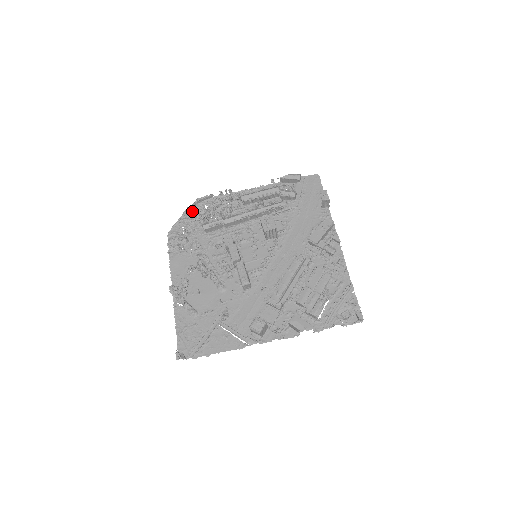
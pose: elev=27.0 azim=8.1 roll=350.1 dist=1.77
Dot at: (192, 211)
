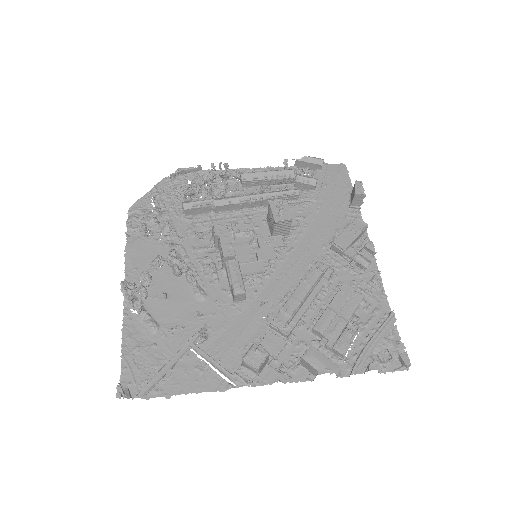
Dot at: (168, 184)
